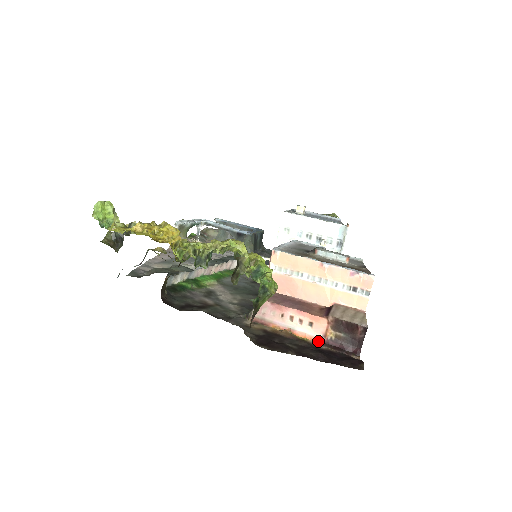
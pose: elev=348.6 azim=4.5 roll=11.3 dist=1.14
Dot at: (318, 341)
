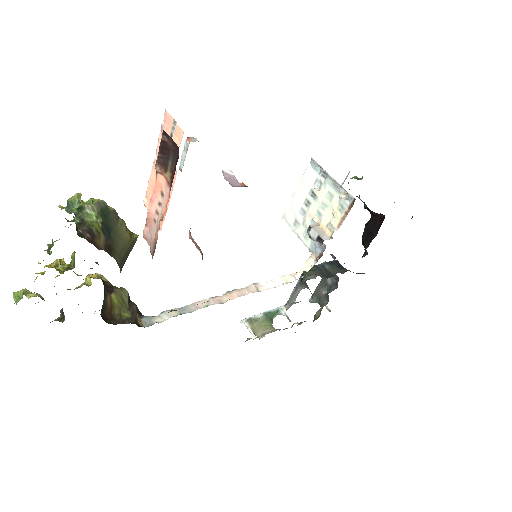
Dot at: occluded
